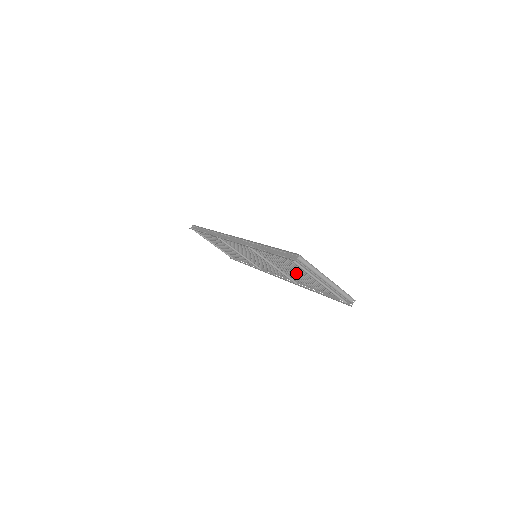
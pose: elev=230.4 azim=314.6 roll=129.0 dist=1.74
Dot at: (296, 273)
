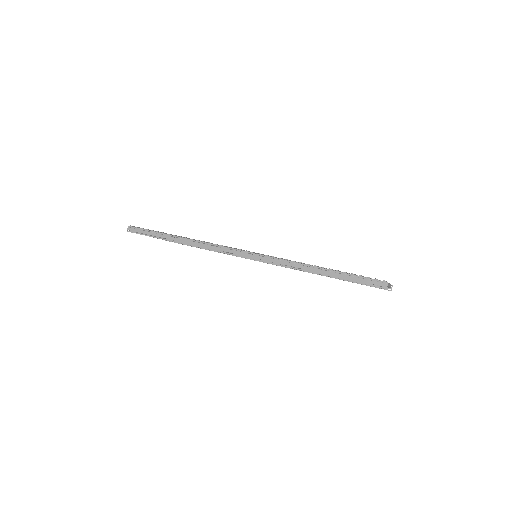
Dot at: occluded
